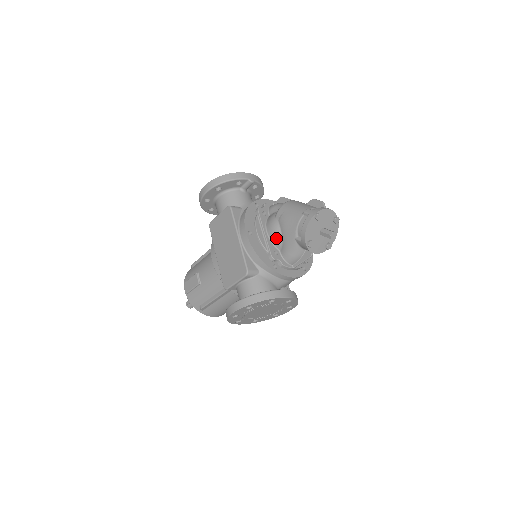
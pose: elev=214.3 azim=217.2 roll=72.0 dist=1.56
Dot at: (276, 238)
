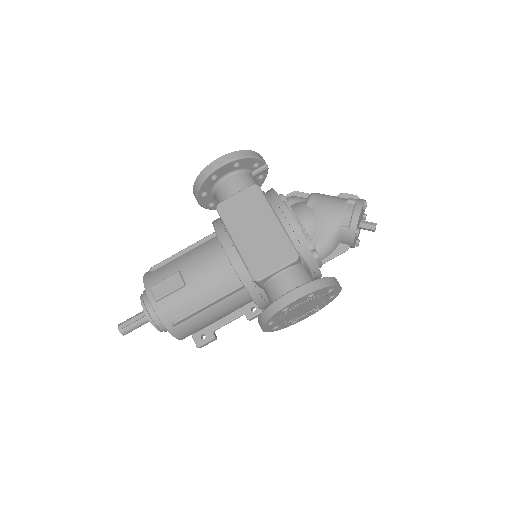
Dot at: (312, 226)
